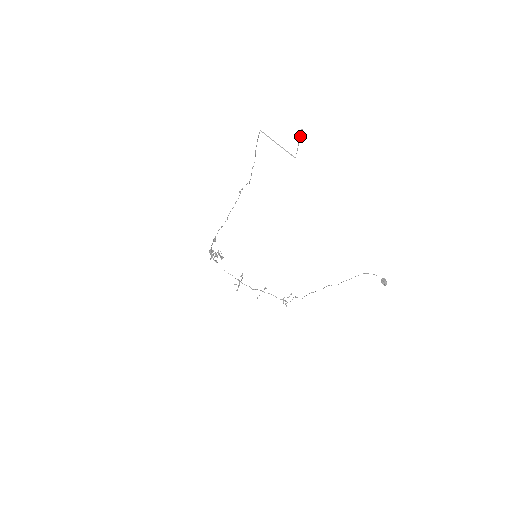
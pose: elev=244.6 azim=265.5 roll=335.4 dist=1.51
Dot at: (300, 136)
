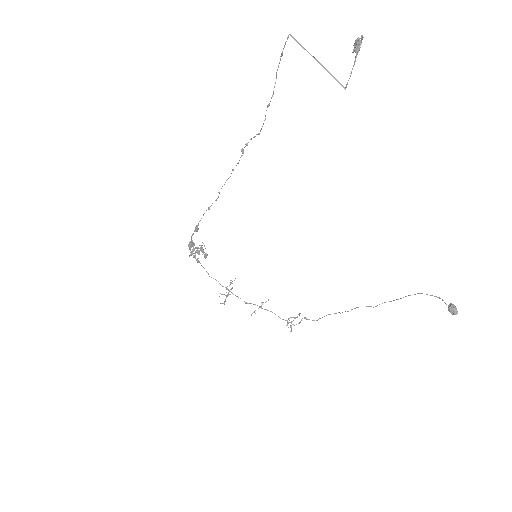
Dot at: (359, 47)
